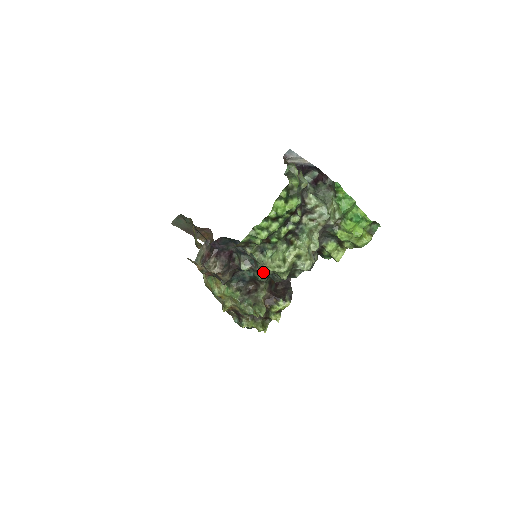
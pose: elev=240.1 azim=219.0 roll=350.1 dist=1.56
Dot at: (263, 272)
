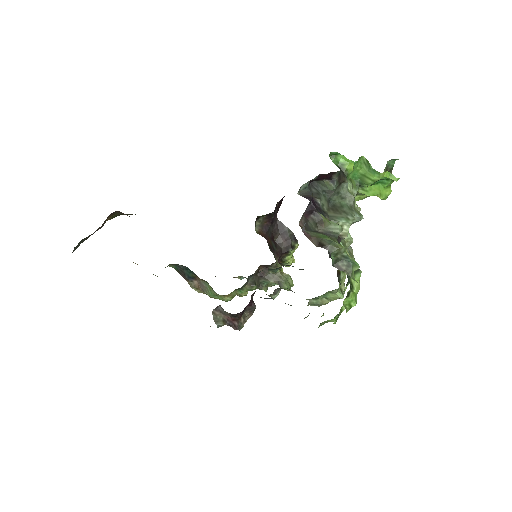
Dot at: occluded
